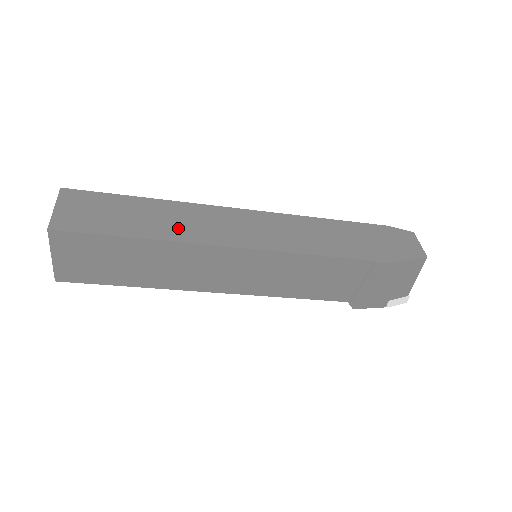
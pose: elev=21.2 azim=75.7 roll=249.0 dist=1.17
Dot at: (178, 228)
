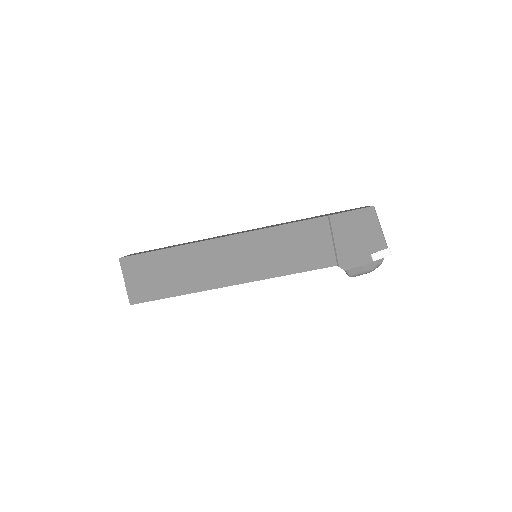
Dot at: occluded
